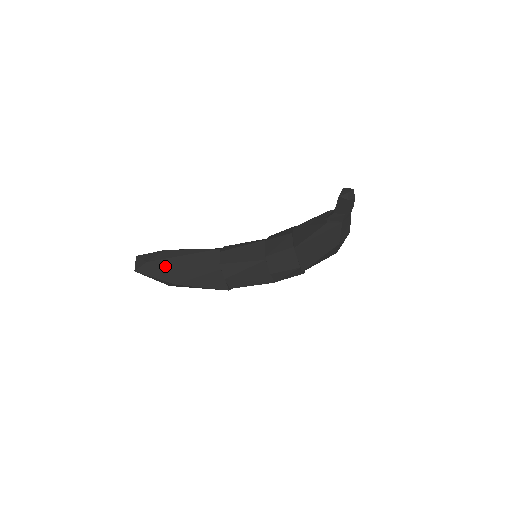
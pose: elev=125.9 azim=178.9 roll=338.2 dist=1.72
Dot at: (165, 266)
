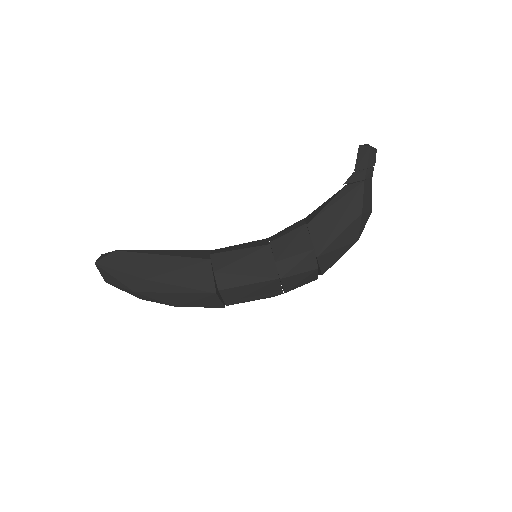
Dot at: (138, 255)
